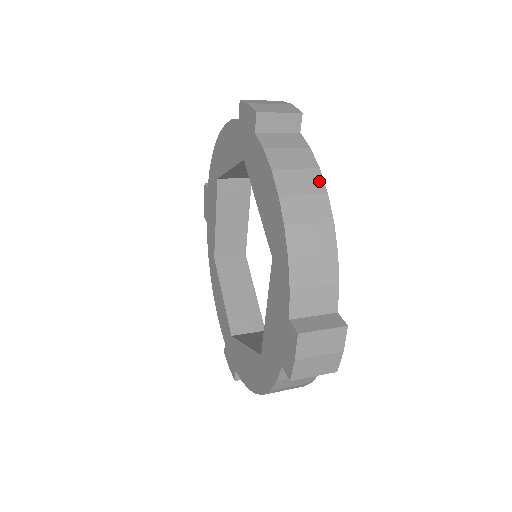
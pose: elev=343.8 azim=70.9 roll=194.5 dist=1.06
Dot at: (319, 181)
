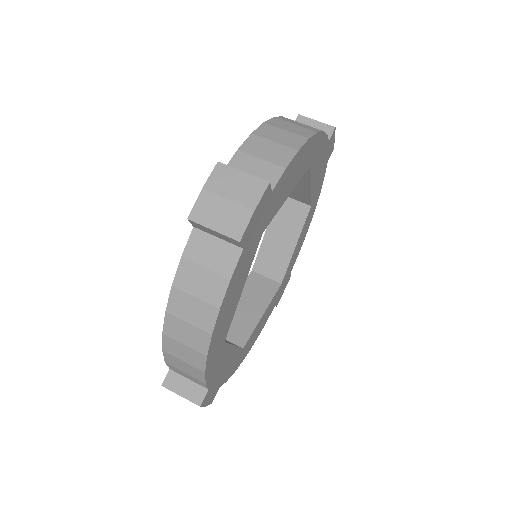
Dot at: (211, 320)
